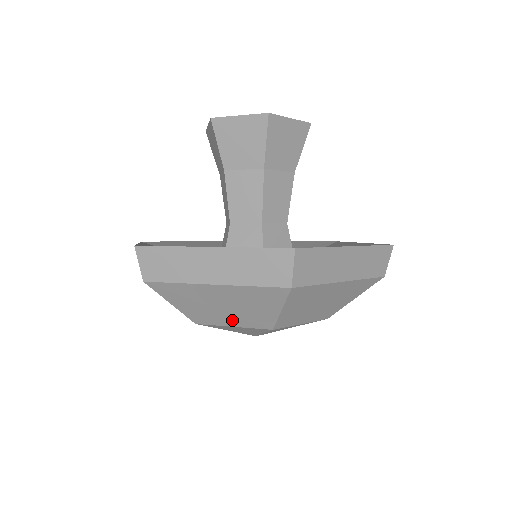
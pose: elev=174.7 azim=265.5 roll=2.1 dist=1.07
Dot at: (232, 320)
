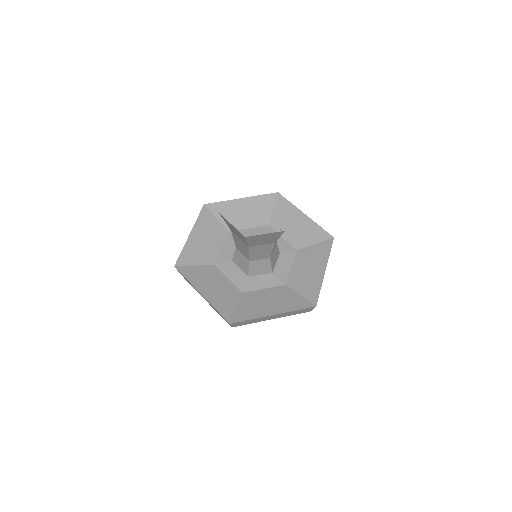
Dot at: occluded
